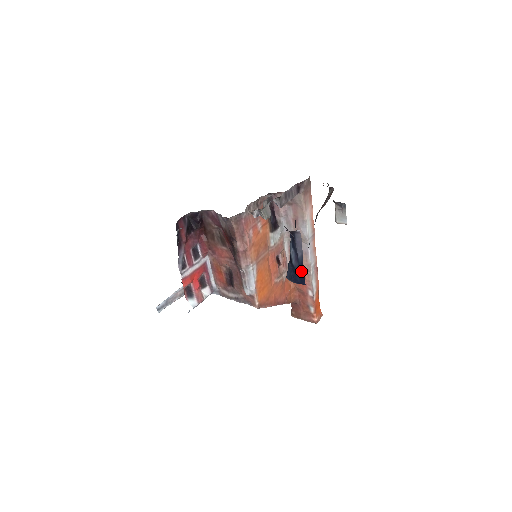
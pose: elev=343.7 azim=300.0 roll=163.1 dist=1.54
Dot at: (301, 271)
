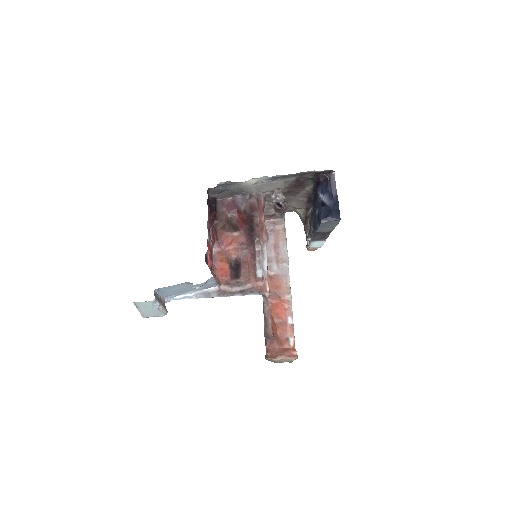
Dot at: (337, 207)
